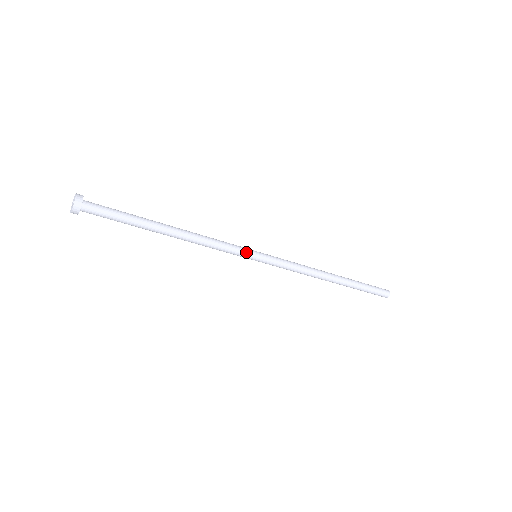
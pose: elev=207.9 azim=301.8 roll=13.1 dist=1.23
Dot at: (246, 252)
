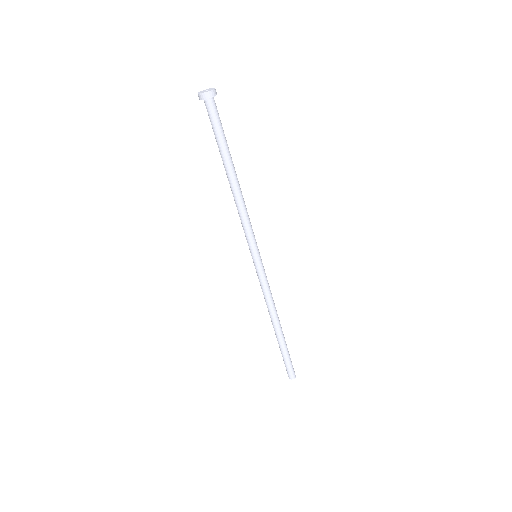
Dot at: (255, 246)
